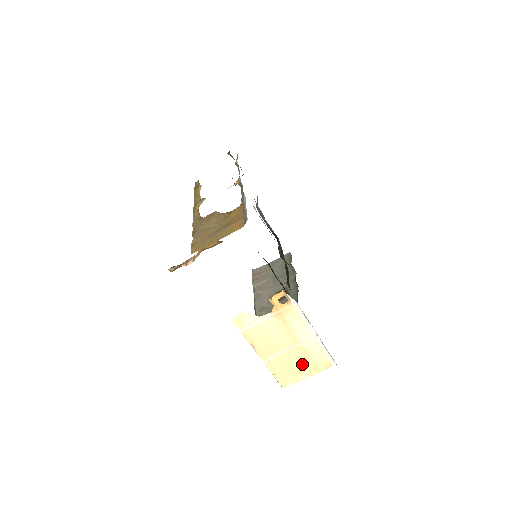
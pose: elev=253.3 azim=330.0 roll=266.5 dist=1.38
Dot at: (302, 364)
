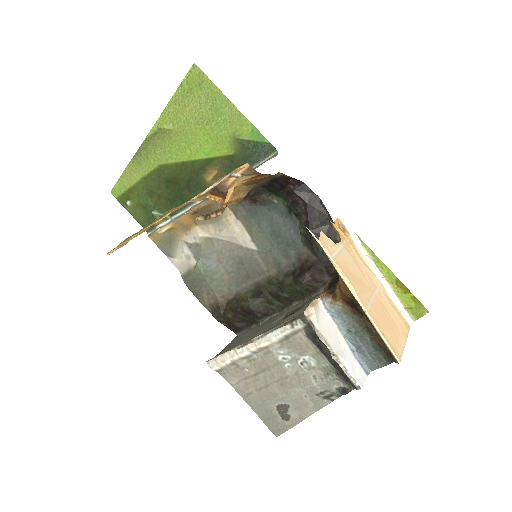
Dot at: (392, 321)
